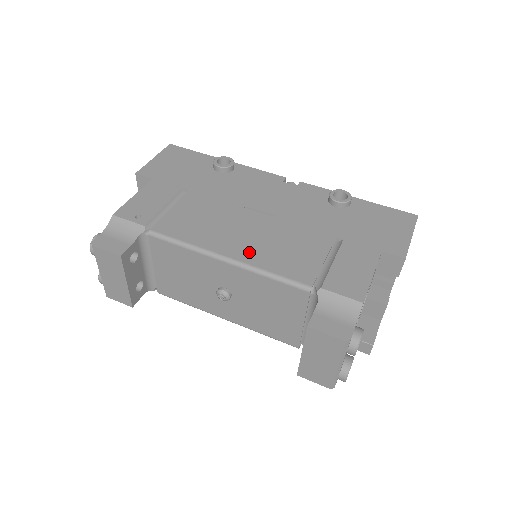
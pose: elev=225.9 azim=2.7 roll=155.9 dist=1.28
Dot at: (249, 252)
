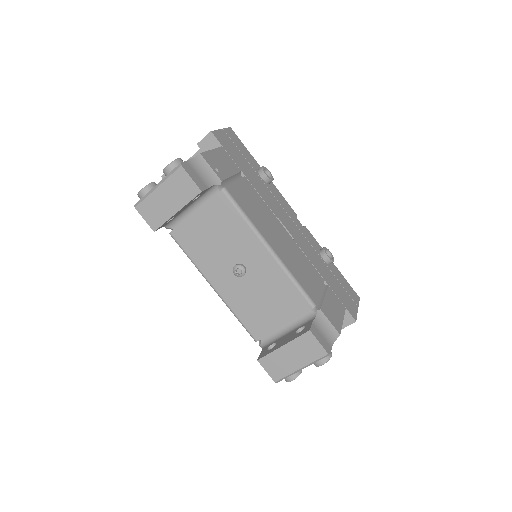
Dot at: (283, 254)
